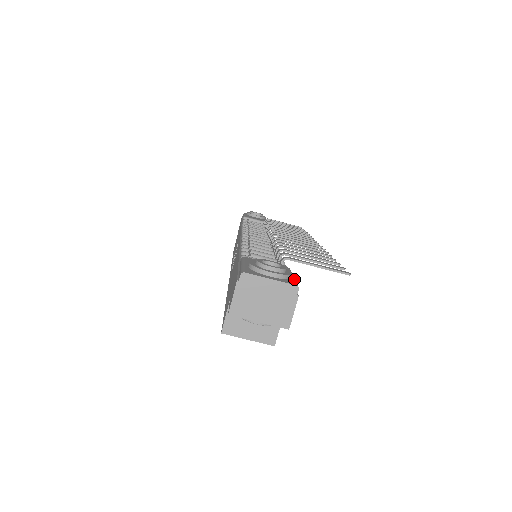
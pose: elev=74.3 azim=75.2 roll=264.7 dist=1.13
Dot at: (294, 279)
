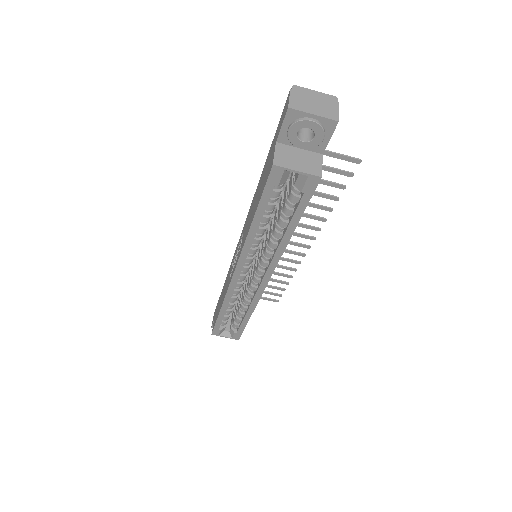
Dot at: occluded
